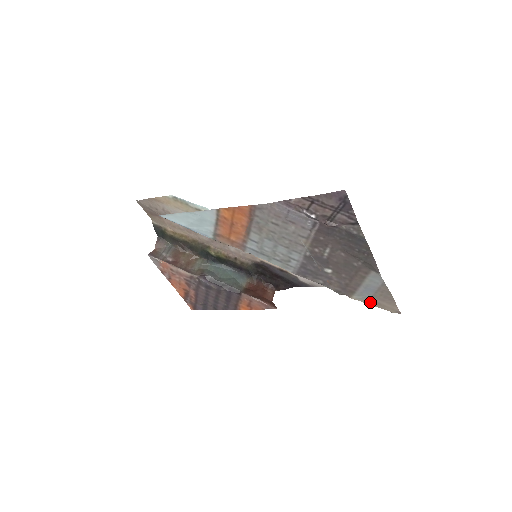
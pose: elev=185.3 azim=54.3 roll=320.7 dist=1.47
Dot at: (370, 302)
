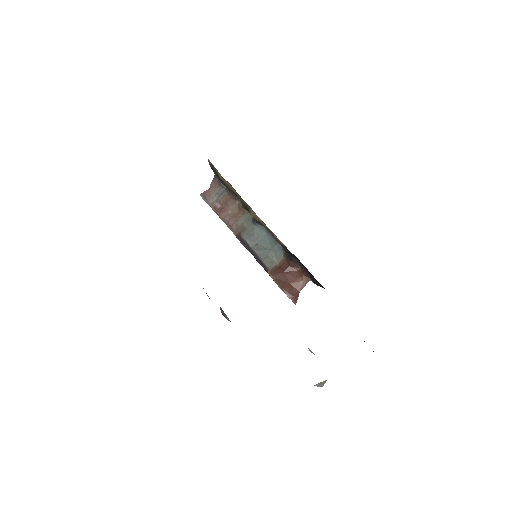
Dot at: occluded
